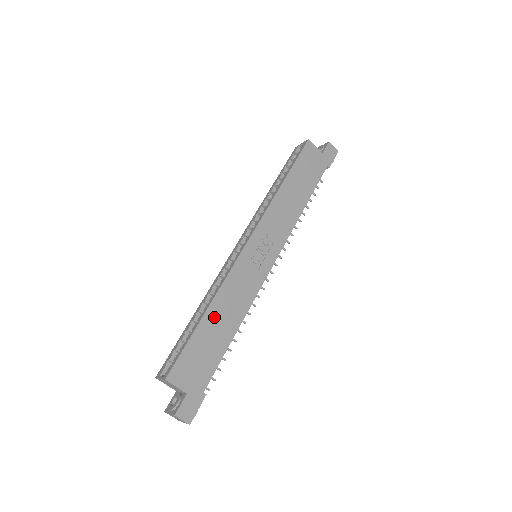
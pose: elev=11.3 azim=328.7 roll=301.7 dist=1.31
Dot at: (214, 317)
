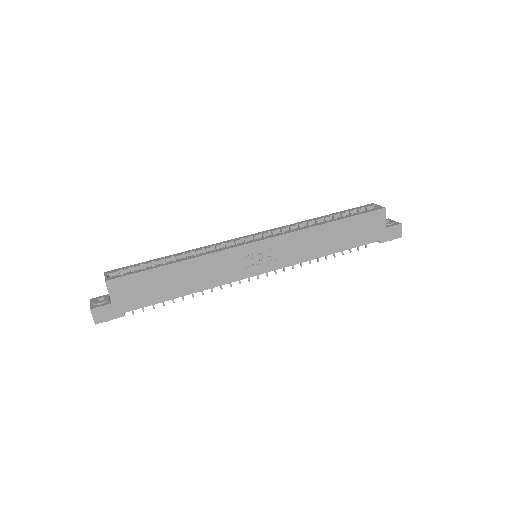
Dot at: (180, 271)
